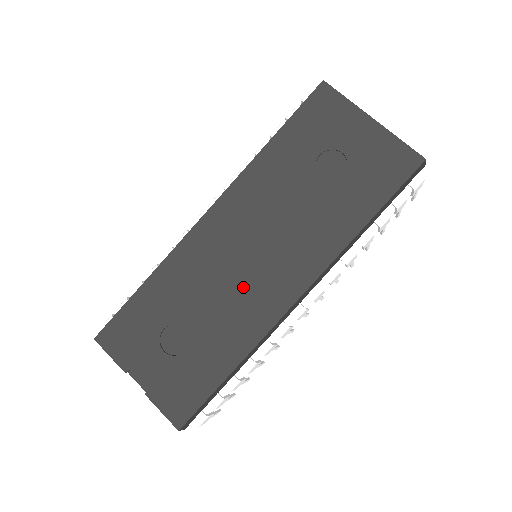
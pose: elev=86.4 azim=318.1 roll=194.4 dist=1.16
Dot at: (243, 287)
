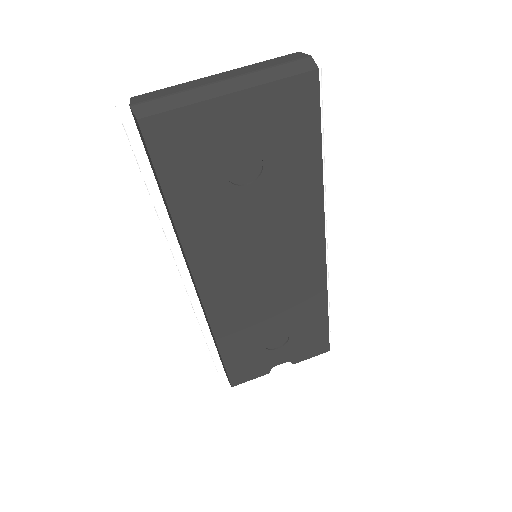
Dot at: (282, 287)
